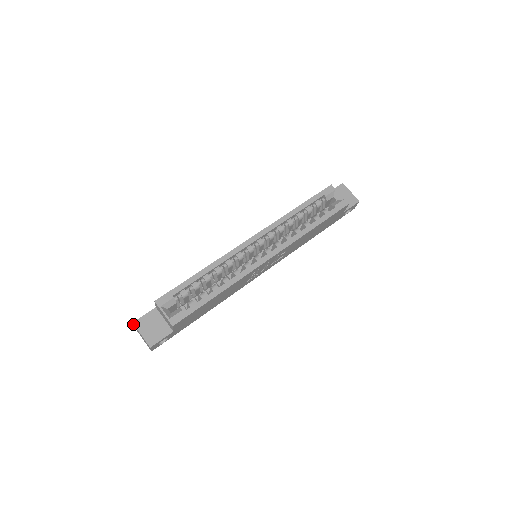
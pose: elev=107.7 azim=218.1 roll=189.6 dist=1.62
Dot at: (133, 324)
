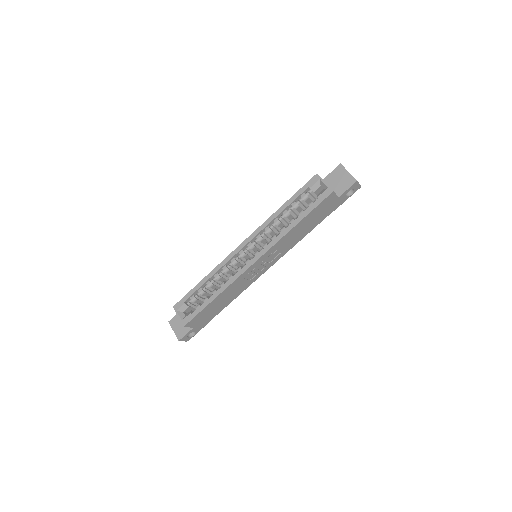
Dot at: occluded
